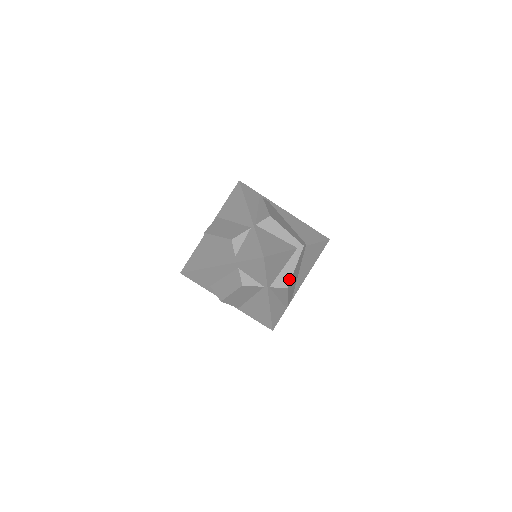
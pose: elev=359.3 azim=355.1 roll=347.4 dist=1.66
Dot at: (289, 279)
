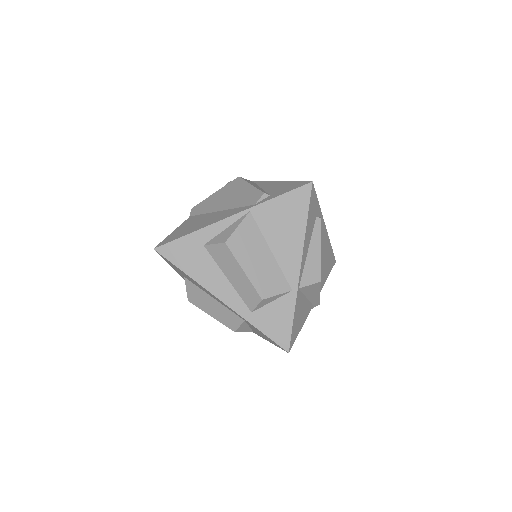
Dot at: occluded
